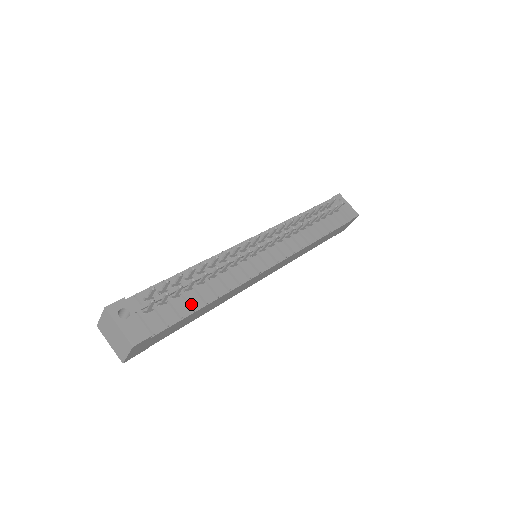
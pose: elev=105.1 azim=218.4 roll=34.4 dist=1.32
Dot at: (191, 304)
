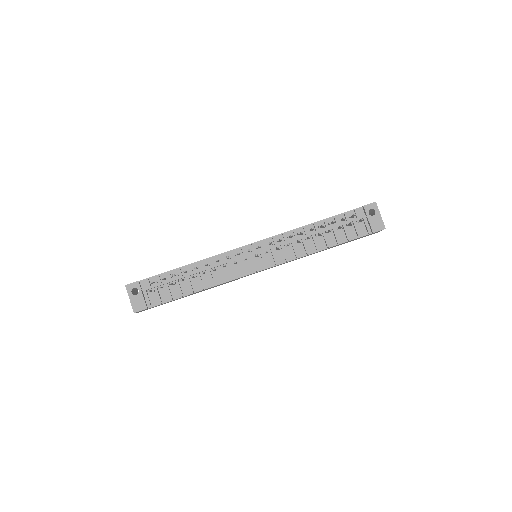
Dot at: (180, 292)
